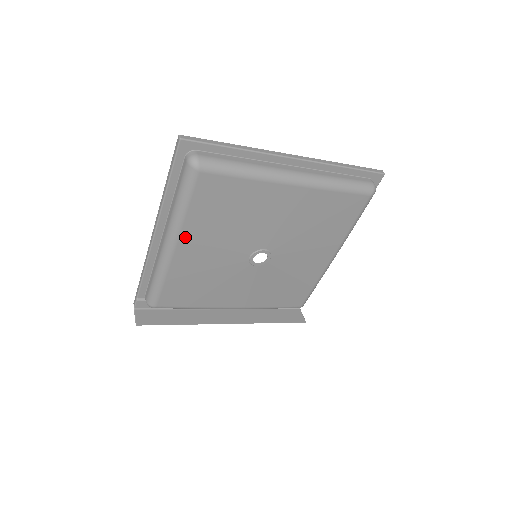
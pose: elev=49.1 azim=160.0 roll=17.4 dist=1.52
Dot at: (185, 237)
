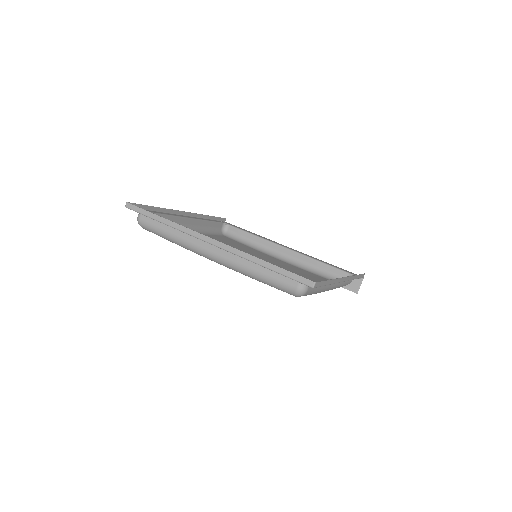
Dot at: occluded
